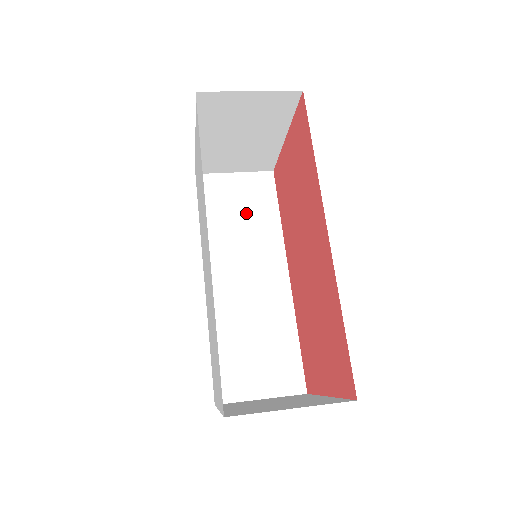
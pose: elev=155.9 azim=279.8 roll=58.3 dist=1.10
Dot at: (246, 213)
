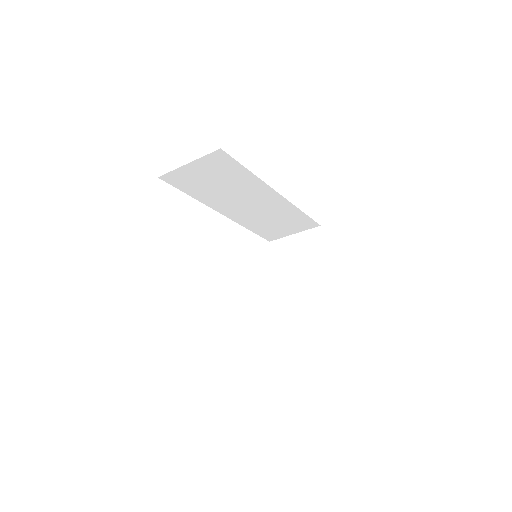
Dot at: occluded
